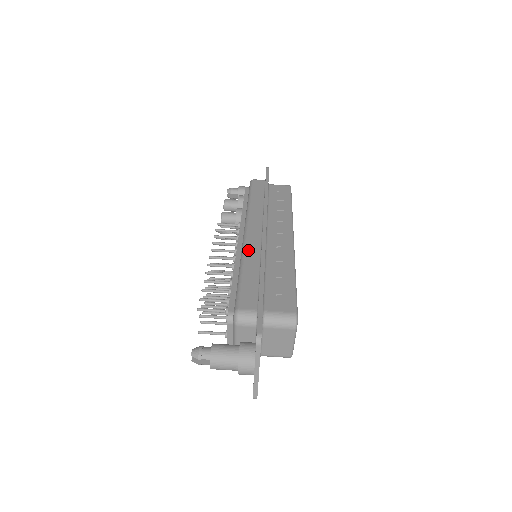
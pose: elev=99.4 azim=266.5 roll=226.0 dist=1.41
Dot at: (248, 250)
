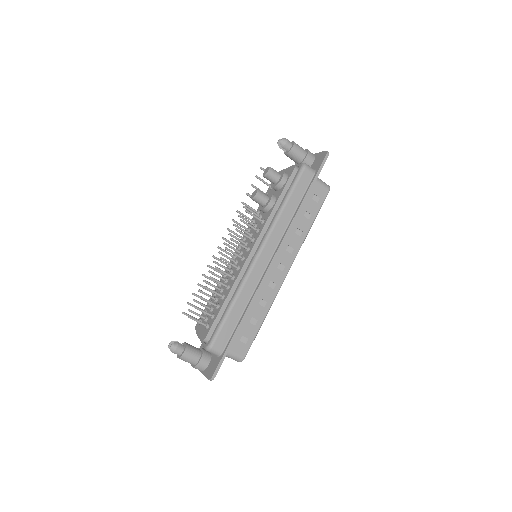
Dot at: (248, 282)
